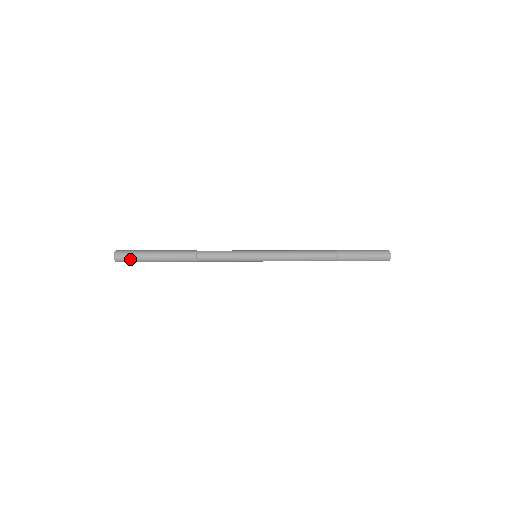
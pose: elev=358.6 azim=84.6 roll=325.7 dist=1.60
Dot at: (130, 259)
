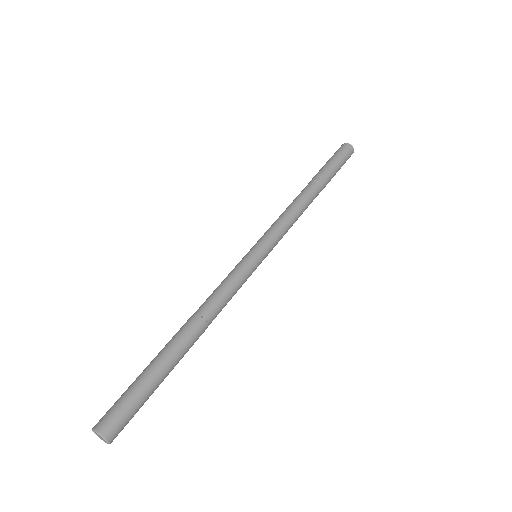
Dot at: occluded
